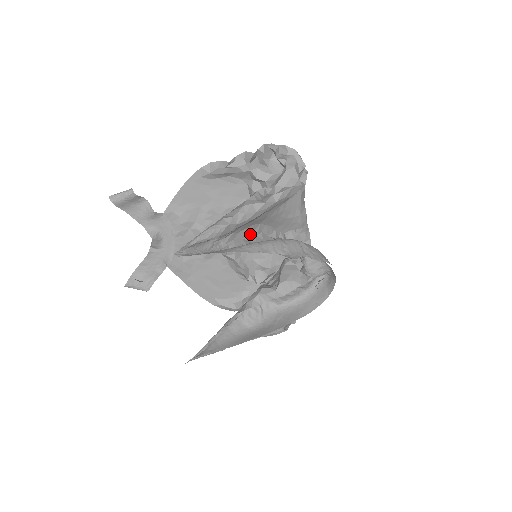
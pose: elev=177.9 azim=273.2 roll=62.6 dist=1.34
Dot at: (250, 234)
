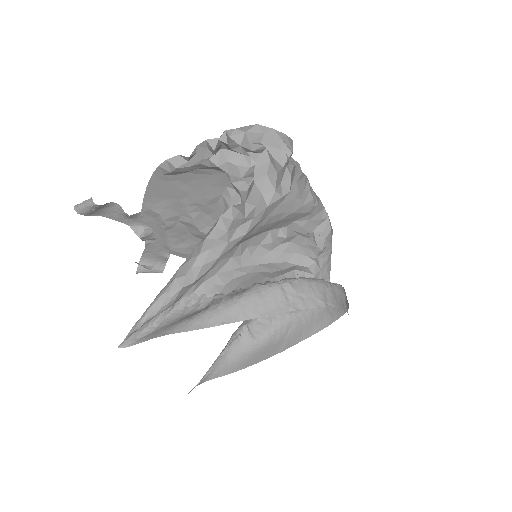
Dot at: (229, 261)
